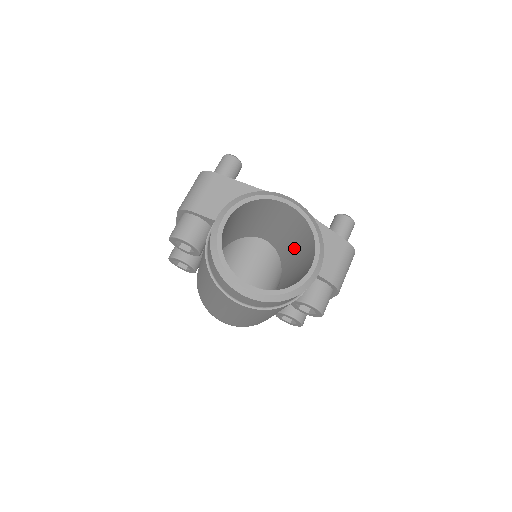
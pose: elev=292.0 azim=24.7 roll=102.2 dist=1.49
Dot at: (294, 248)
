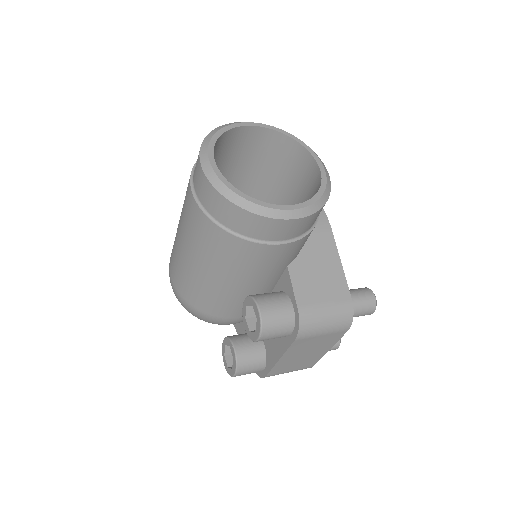
Dot at: occluded
